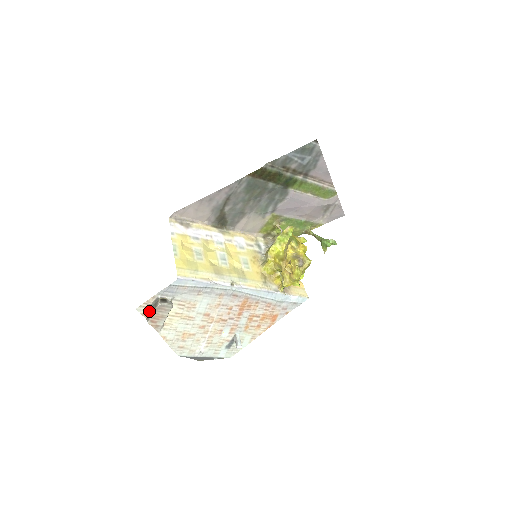
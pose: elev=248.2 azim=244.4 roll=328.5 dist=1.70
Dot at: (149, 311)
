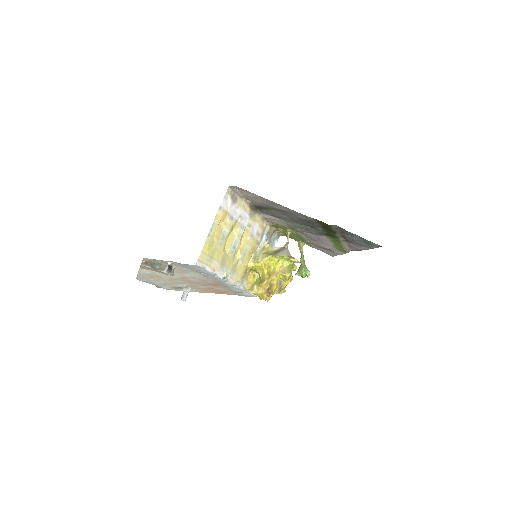
Dot at: (151, 262)
